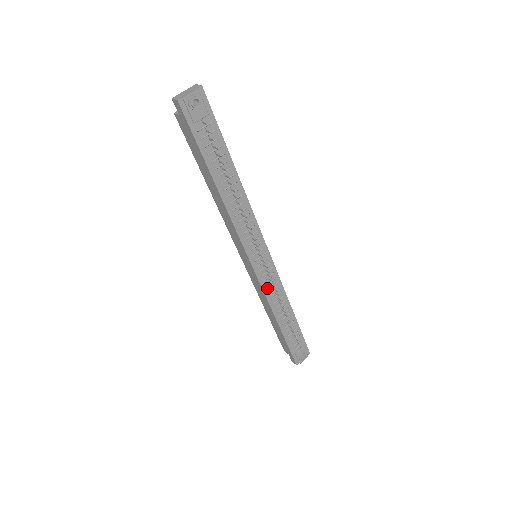
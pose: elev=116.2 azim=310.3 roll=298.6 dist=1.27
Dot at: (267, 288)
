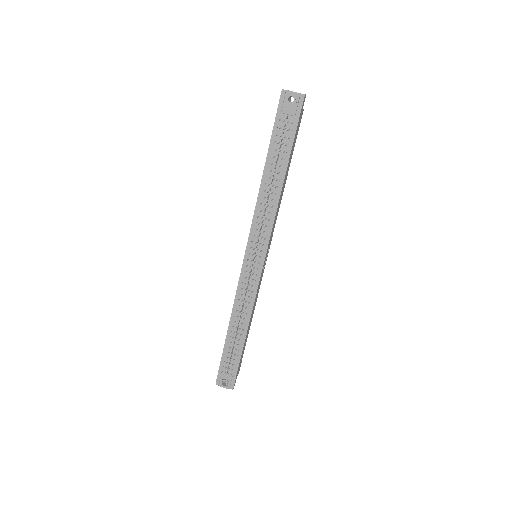
Dot at: (242, 287)
